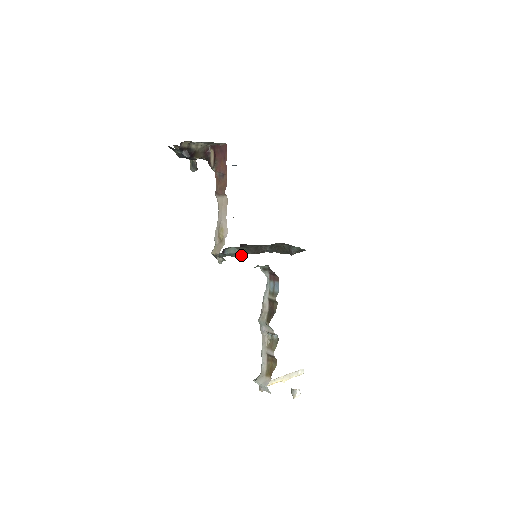
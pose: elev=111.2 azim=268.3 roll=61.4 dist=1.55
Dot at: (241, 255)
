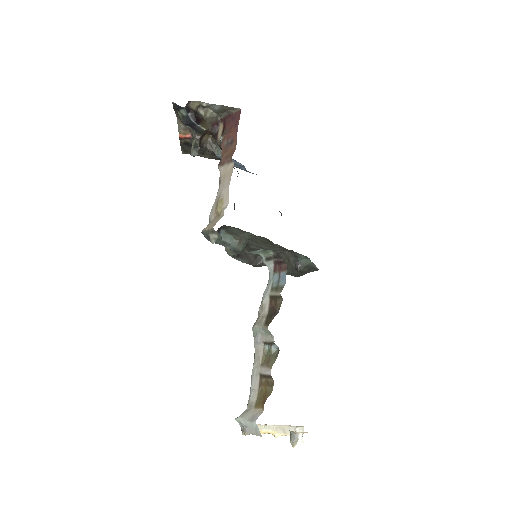
Dot at: (238, 251)
